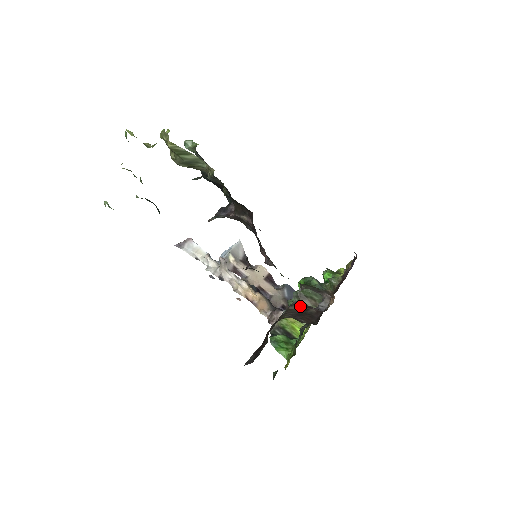
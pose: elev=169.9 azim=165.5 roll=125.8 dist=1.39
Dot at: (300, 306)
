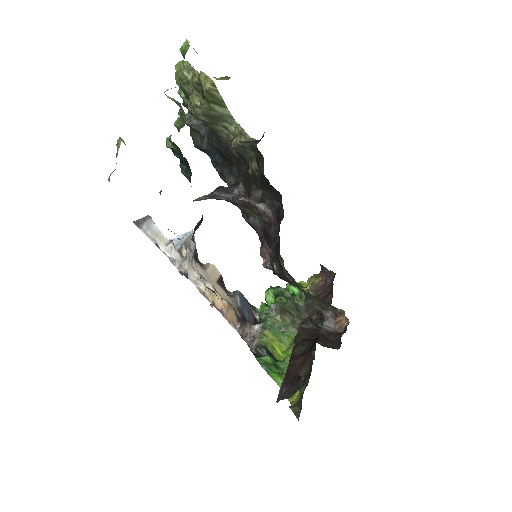
Dot at: (311, 324)
